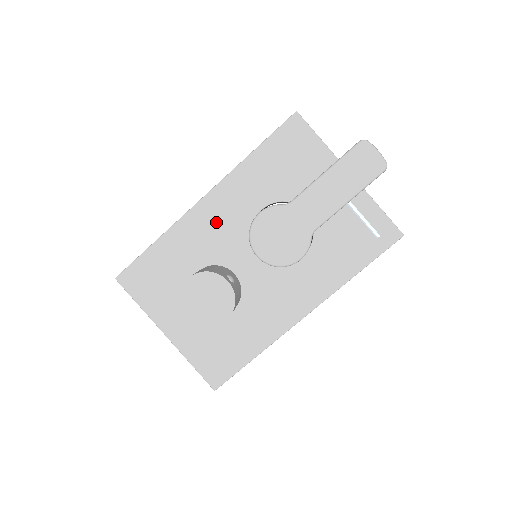
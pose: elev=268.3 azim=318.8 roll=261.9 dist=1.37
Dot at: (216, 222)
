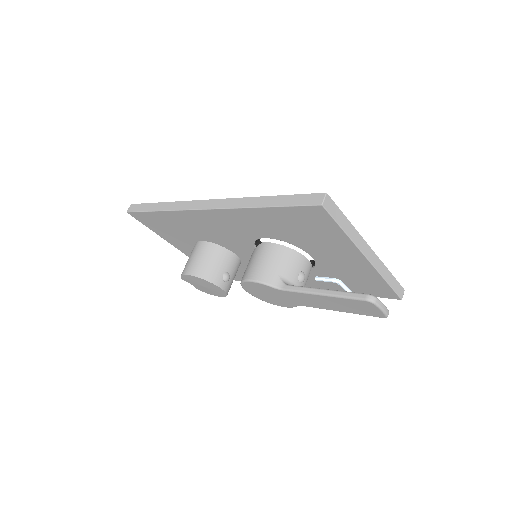
Dot at: (219, 226)
